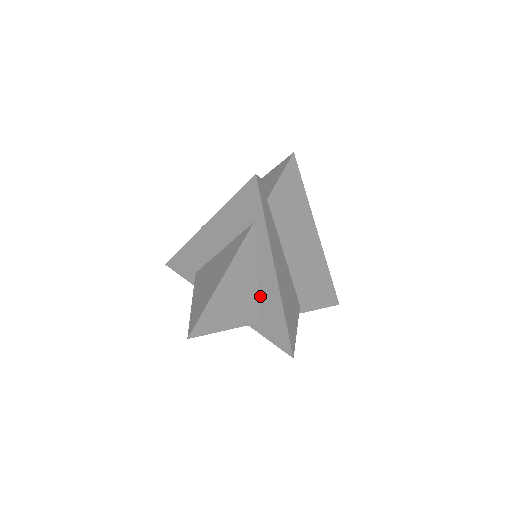
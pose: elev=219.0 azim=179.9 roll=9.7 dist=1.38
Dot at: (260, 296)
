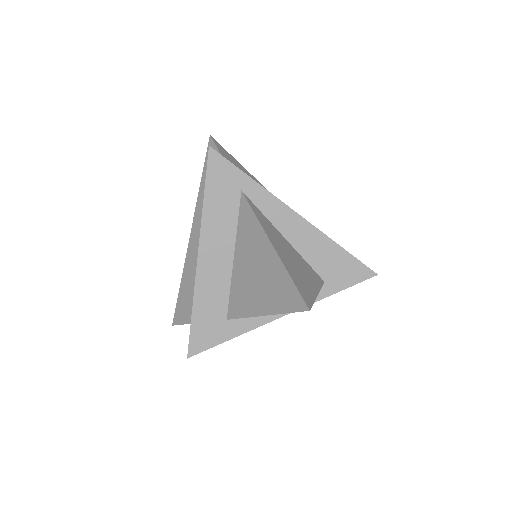
Dot at: (303, 255)
